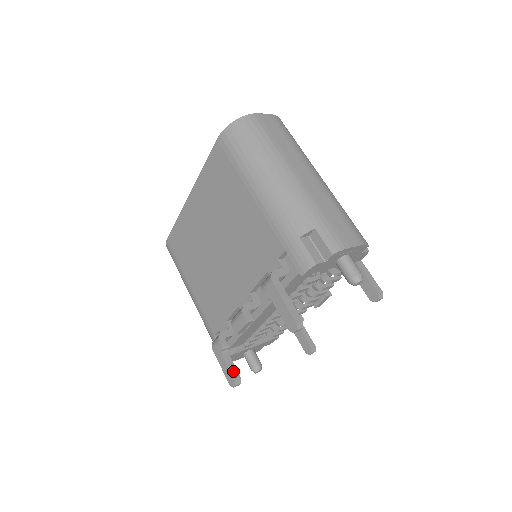
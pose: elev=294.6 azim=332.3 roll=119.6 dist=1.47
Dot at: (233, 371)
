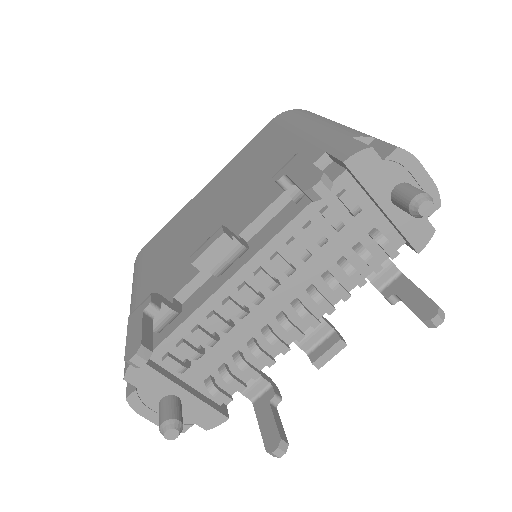
Dot at: (146, 336)
